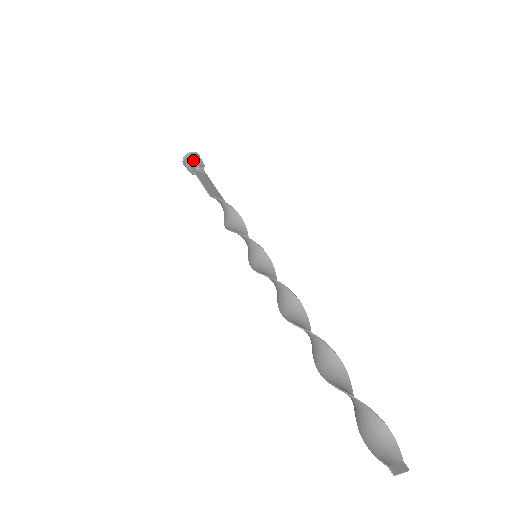
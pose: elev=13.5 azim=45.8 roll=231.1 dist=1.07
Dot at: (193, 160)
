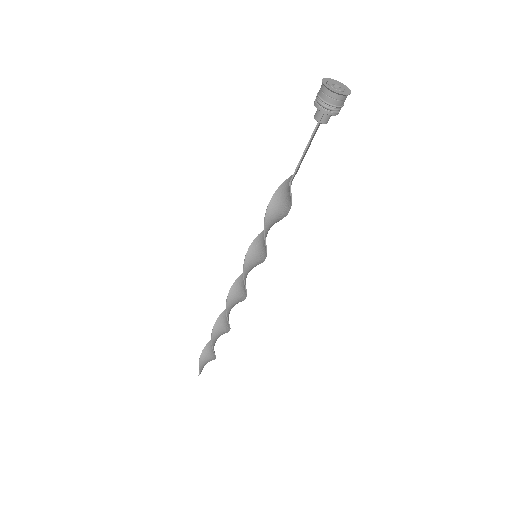
Dot at: (333, 113)
